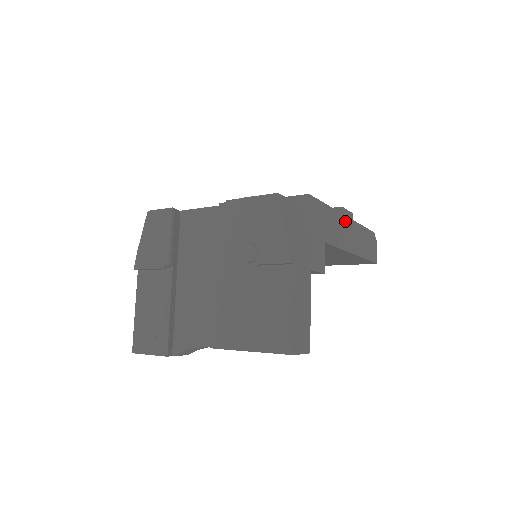
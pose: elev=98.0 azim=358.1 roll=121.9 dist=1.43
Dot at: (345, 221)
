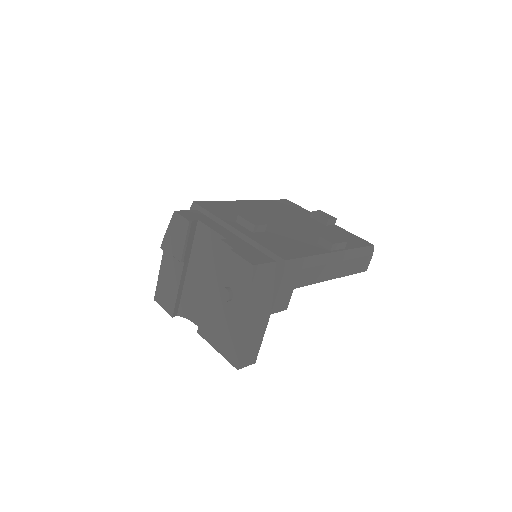
Dot at: (329, 259)
